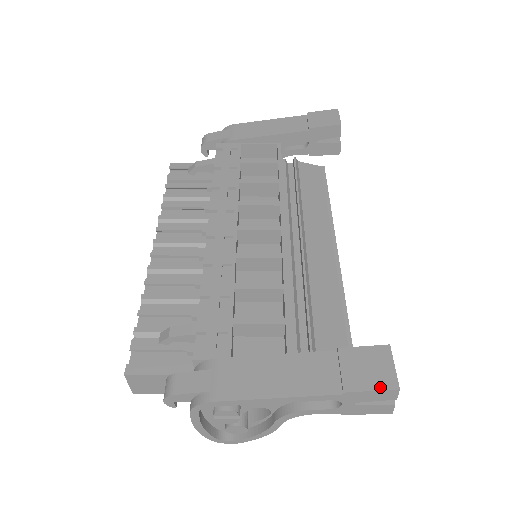
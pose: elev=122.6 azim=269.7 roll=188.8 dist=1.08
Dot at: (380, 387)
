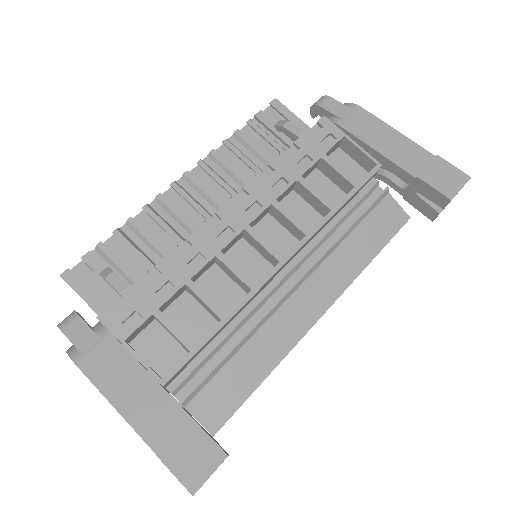
Dot at: (182, 479)
